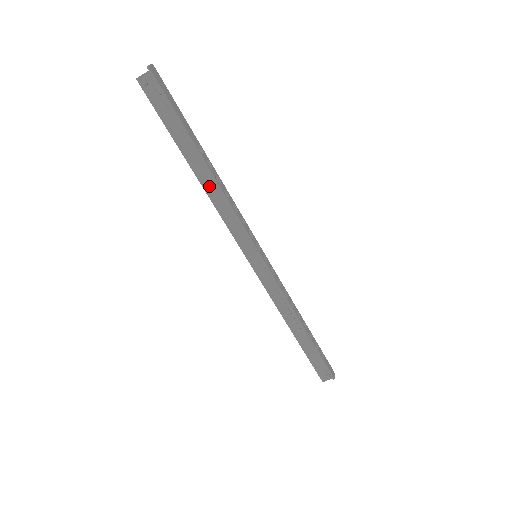
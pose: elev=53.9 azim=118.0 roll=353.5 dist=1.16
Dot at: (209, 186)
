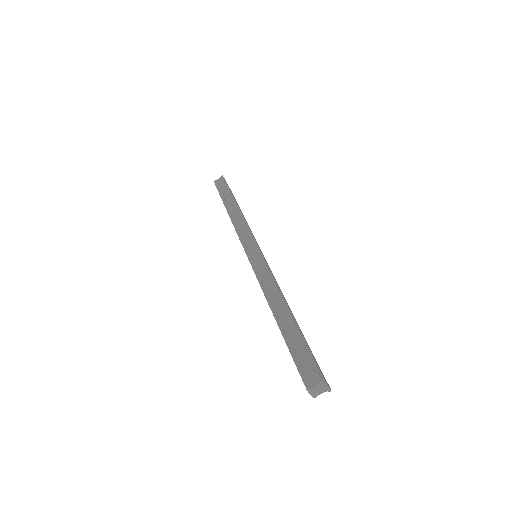
Dot at: (234, 215)
